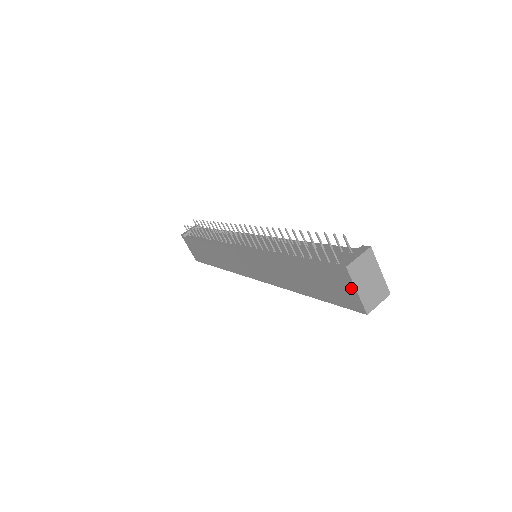
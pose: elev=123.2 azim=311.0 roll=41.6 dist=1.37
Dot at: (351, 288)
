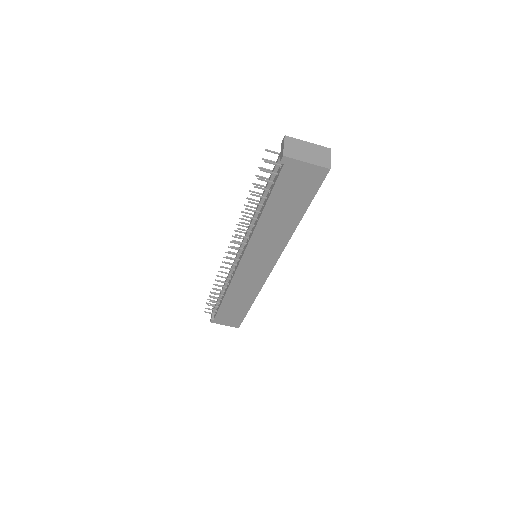
Dot at: (302, 166)
